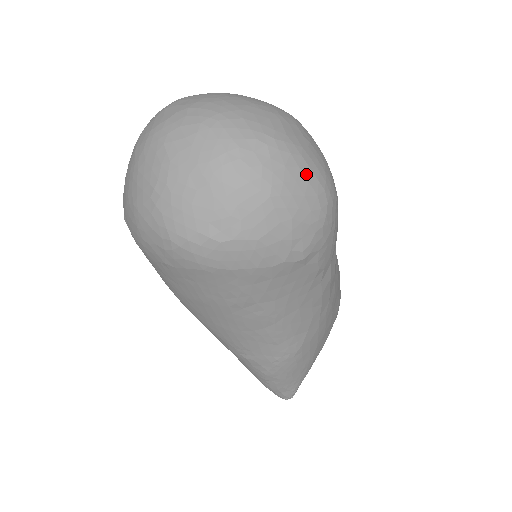
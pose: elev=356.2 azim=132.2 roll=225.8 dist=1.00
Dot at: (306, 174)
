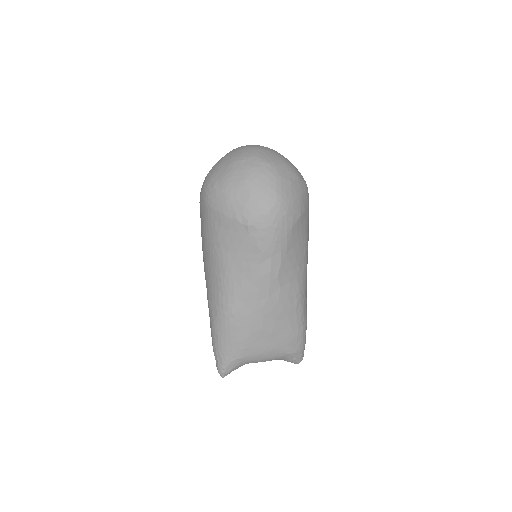
Dot at: (271, 184)
